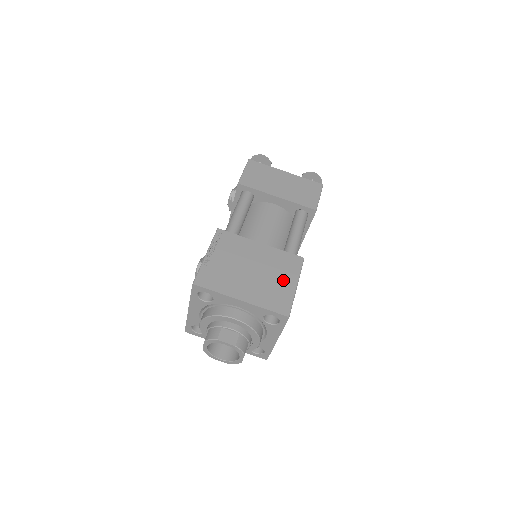
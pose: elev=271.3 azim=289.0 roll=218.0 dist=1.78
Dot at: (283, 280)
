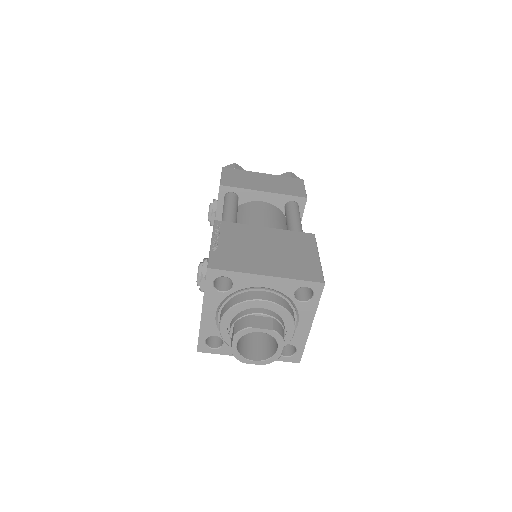
Dot at: (303, 253)
